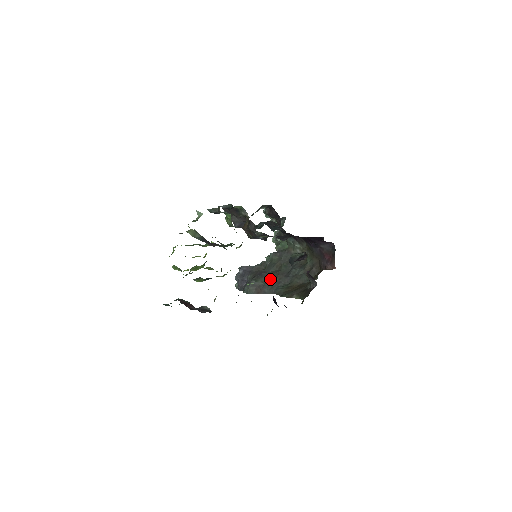
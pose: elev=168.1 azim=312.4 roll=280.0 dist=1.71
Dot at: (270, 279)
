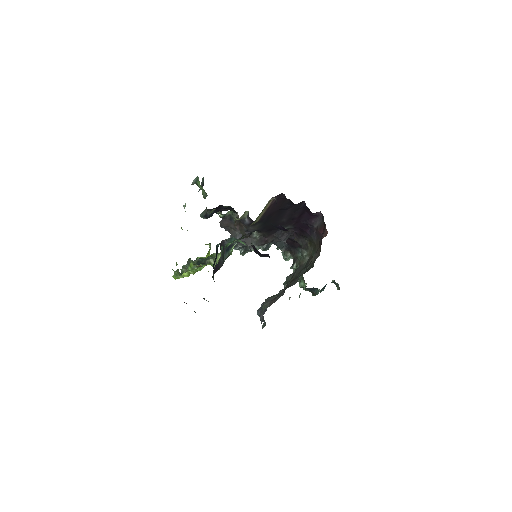
Dot at: (282, 289)
